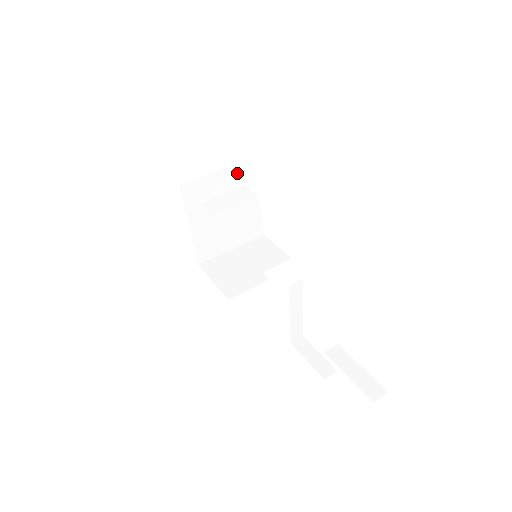
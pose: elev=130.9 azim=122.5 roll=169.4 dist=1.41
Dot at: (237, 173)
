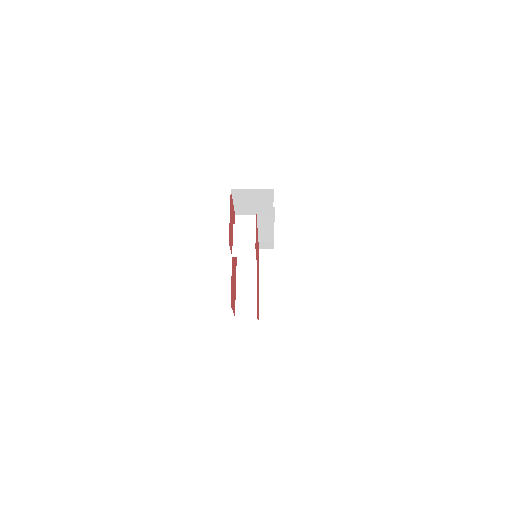
Dot at: occluded
